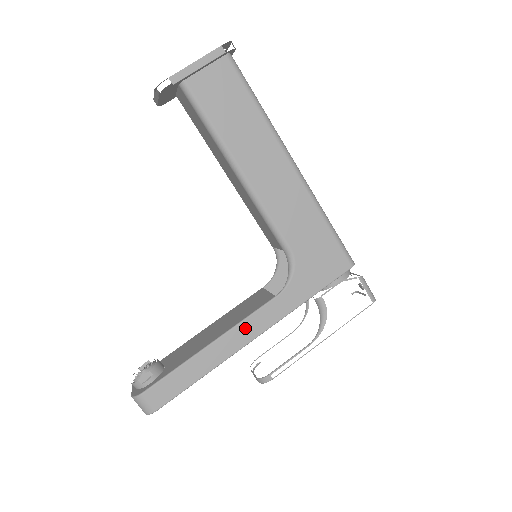
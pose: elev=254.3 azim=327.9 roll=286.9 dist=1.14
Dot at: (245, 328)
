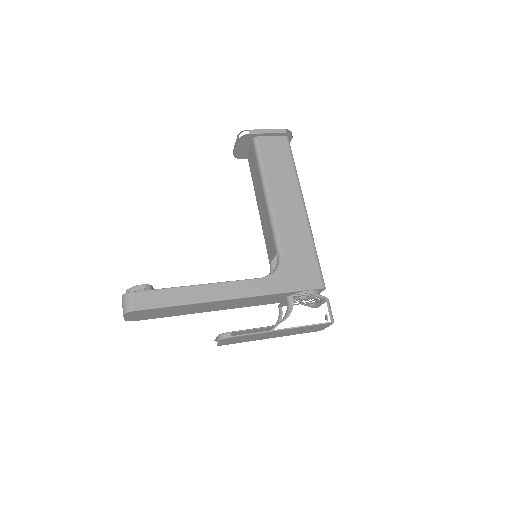
Dot at: (227, 287)
